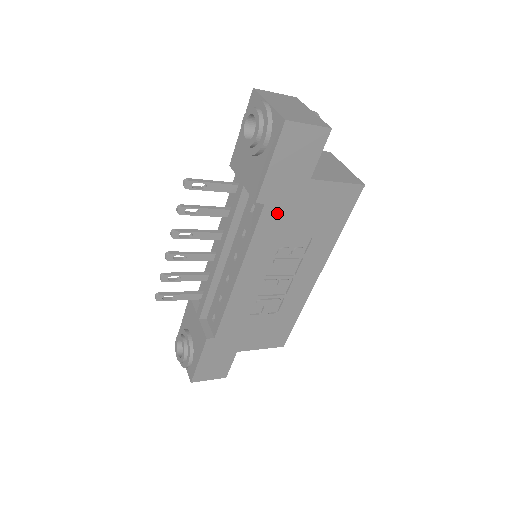
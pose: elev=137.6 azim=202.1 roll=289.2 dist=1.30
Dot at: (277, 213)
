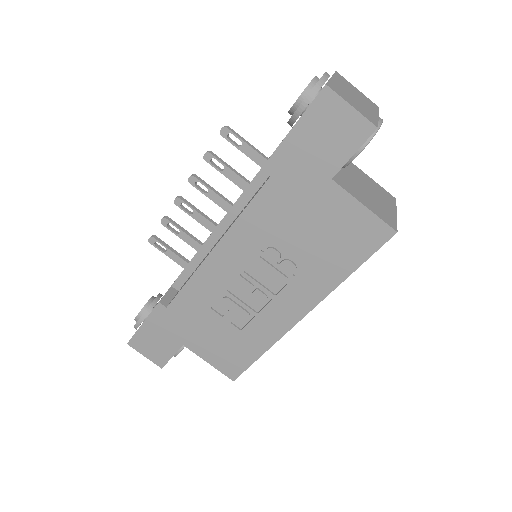
Dot at: (280, 198)
